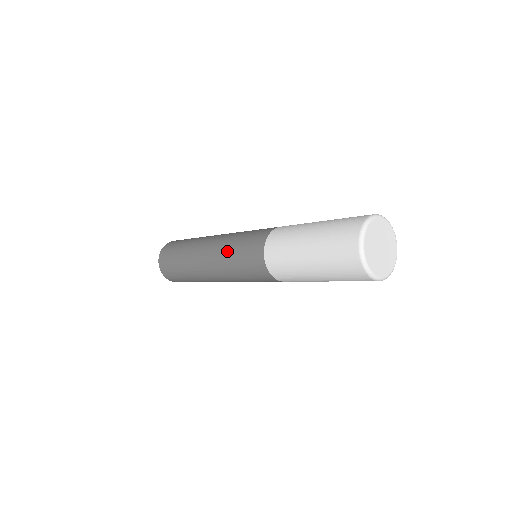
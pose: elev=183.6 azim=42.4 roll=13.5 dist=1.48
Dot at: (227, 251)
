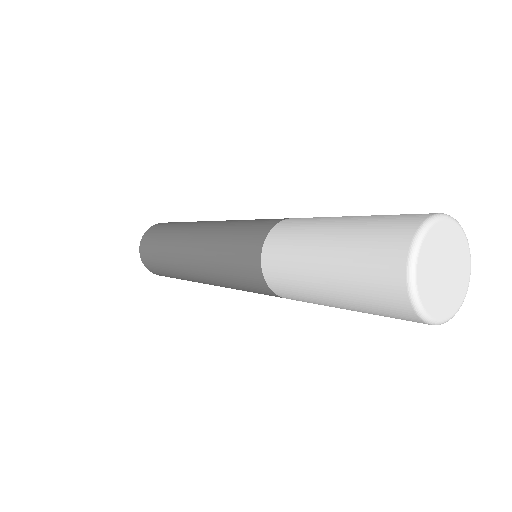
Dot at: (217, 239)
